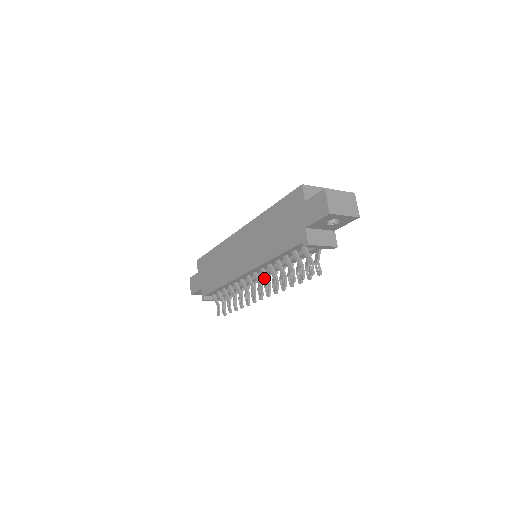
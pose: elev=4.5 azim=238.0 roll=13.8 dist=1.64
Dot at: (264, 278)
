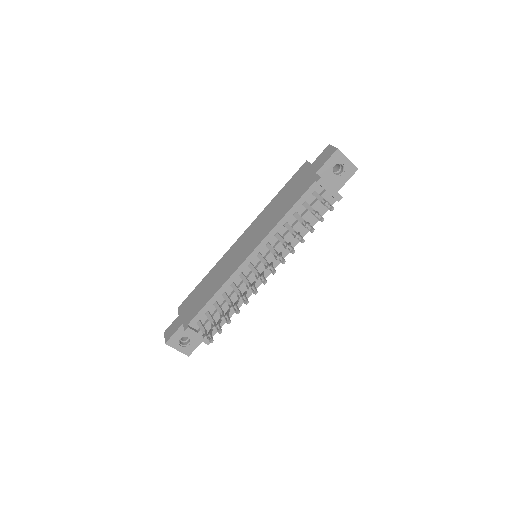
Dot at: (271, 251)
